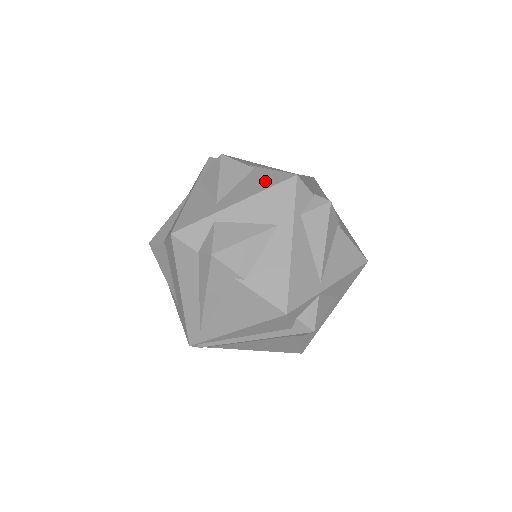
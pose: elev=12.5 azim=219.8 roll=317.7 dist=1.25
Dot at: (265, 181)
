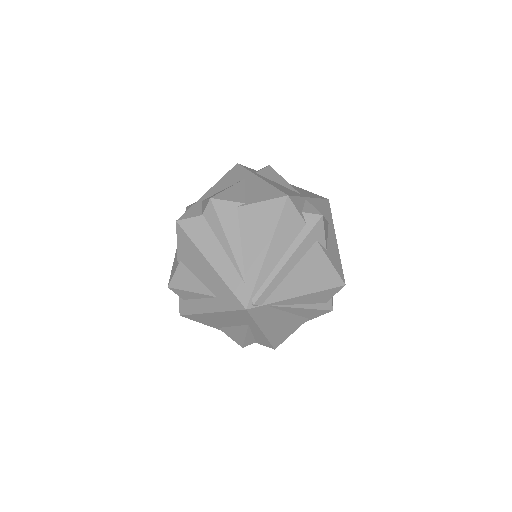
Dot at: occluded
